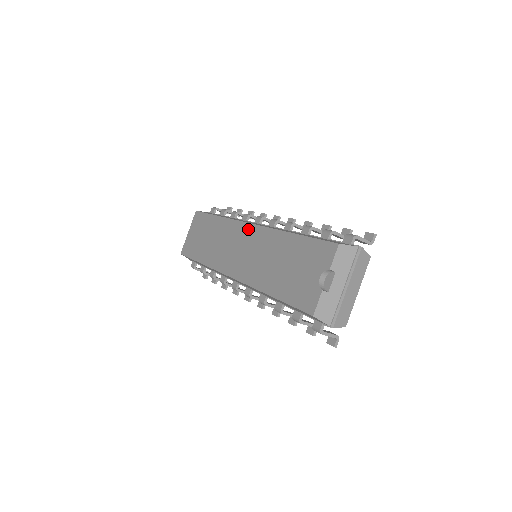
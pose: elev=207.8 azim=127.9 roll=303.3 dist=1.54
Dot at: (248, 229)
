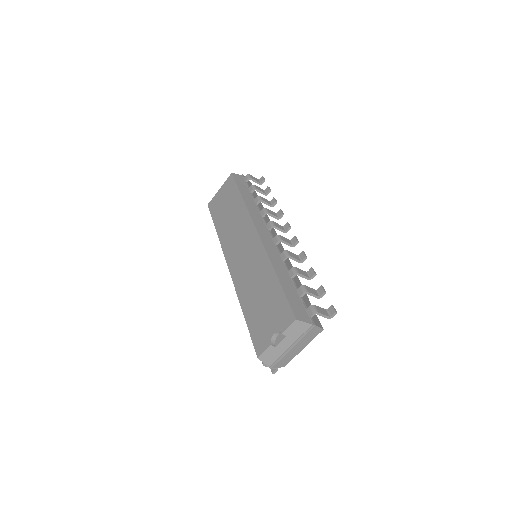
Dot at: (254, 237)
